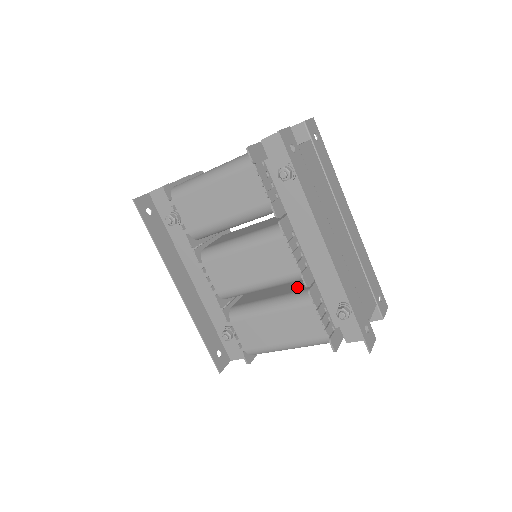
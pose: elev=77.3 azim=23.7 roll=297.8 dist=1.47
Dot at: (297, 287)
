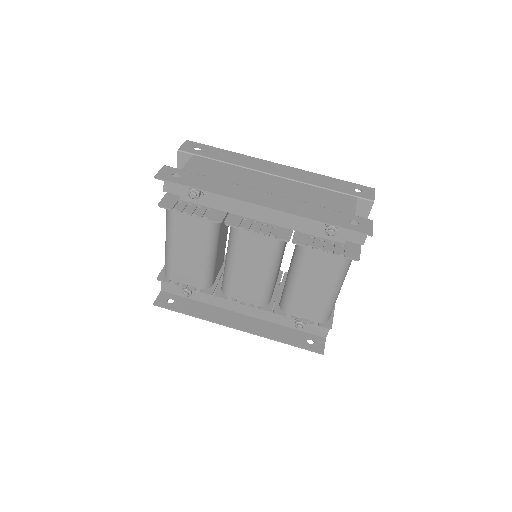
Dot at: occluded
